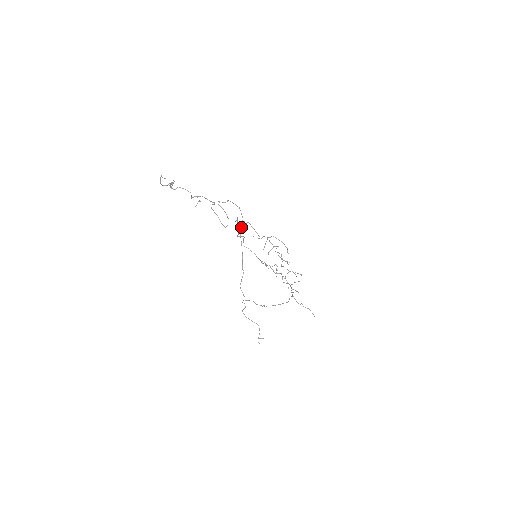
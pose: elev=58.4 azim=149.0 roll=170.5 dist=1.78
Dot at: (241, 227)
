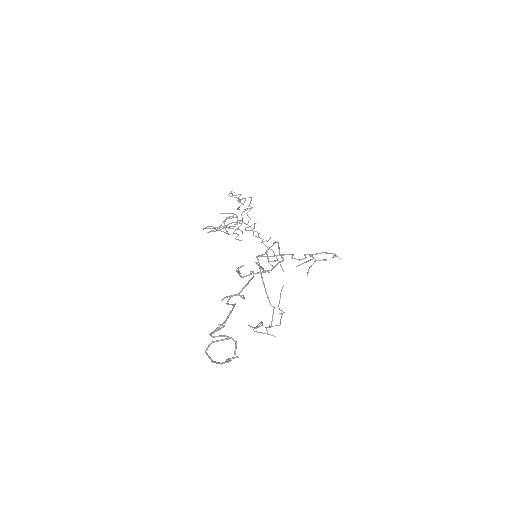
Dot at: occluded
